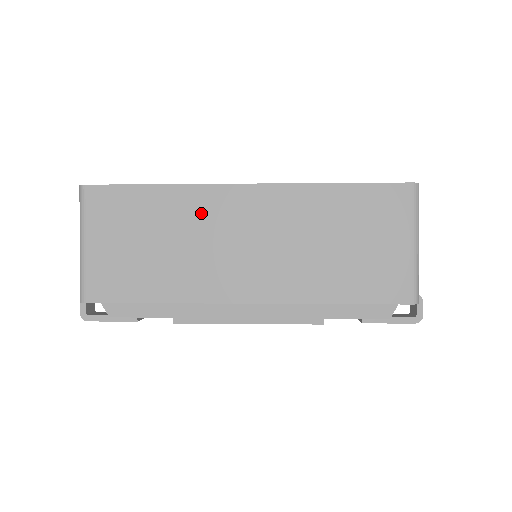
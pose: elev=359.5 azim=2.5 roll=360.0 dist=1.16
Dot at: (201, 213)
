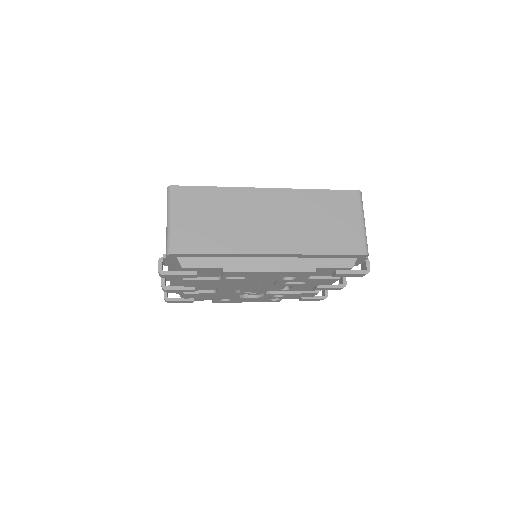
Dot at: (243, 203)
